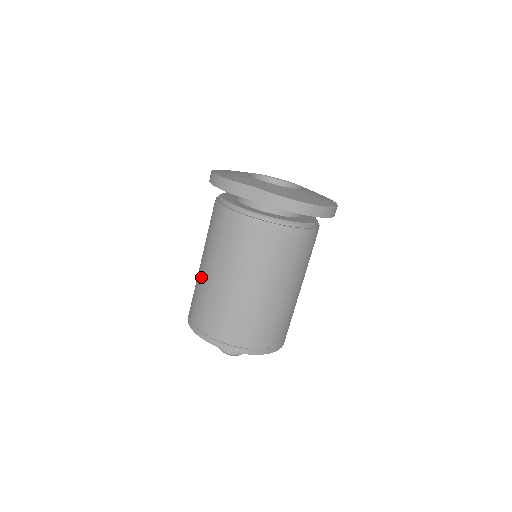
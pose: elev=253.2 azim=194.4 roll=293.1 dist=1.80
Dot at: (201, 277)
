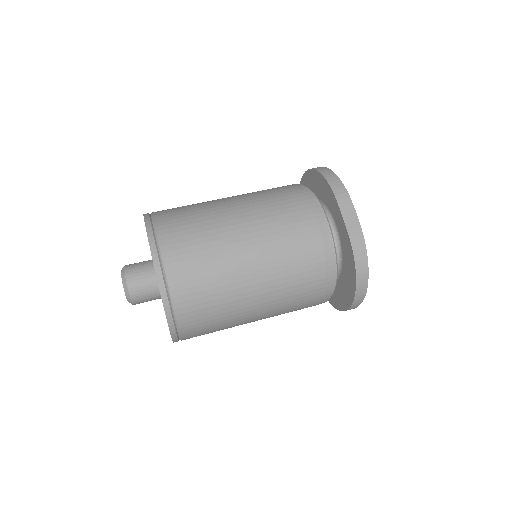
Dot at: (216, 206)
